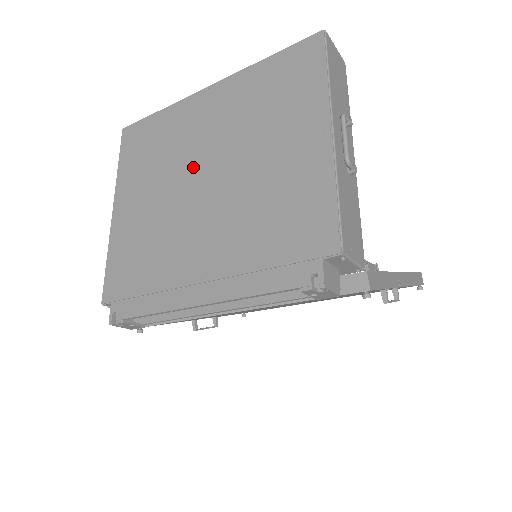
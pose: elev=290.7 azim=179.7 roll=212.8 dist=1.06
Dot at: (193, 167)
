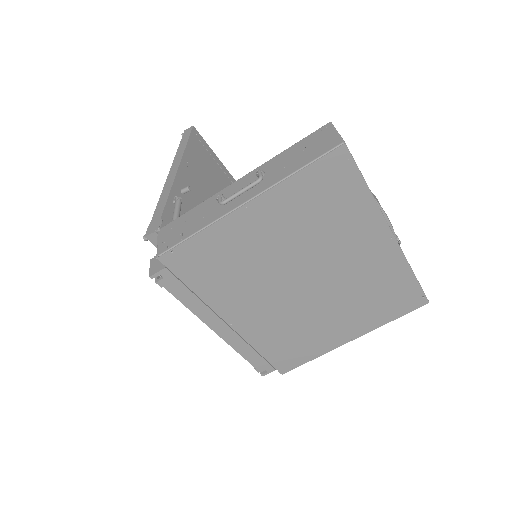
Dot at: (312, 269)
